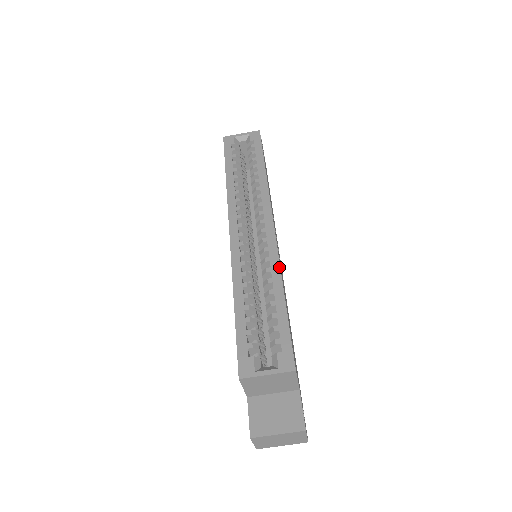
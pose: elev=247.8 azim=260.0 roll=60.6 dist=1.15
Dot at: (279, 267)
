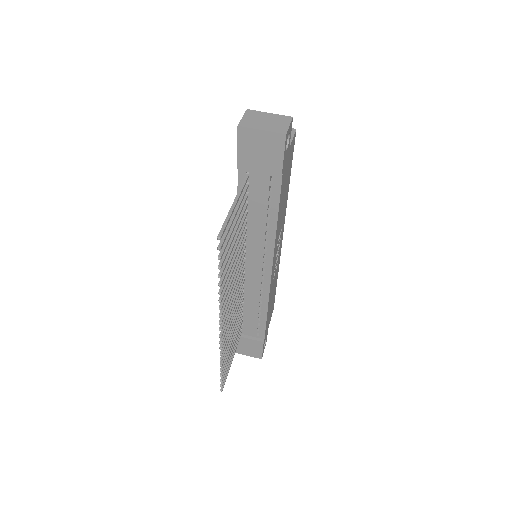
Dot at: (286, 203)
